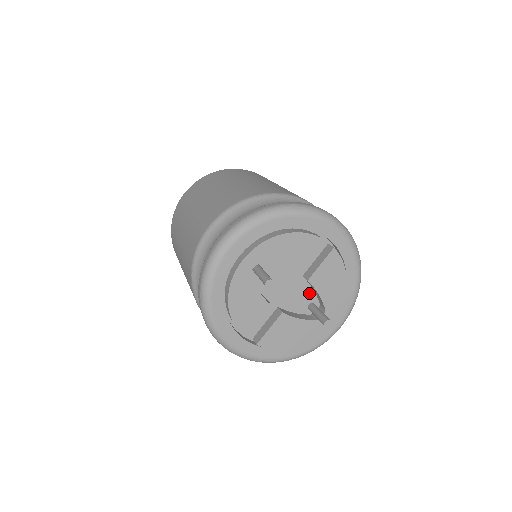
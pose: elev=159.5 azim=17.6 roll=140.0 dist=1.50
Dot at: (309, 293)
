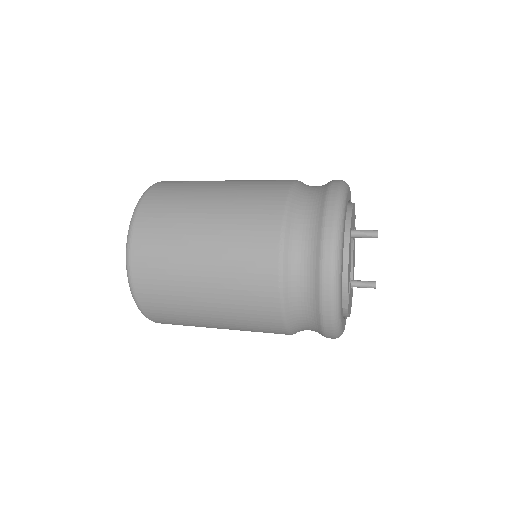
Dot at: occluded
